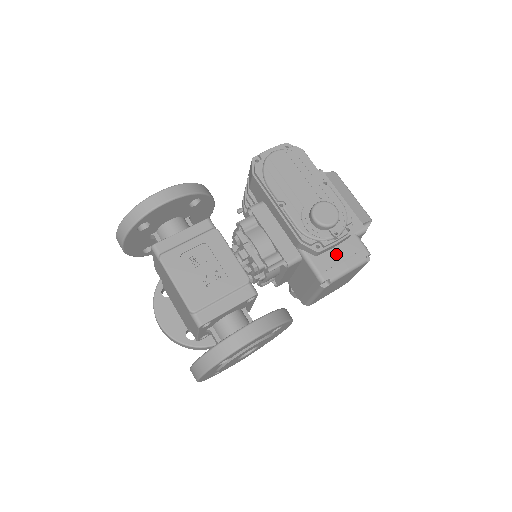
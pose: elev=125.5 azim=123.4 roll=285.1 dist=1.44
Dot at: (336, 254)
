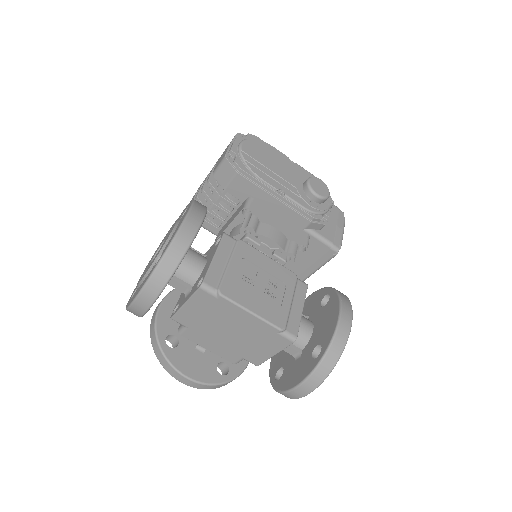
Dot at: (329, 222)
